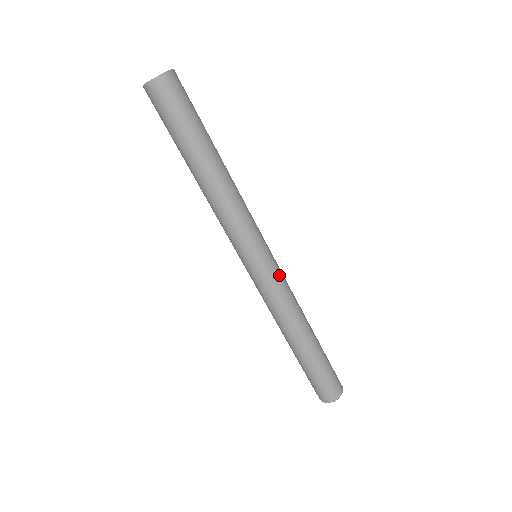
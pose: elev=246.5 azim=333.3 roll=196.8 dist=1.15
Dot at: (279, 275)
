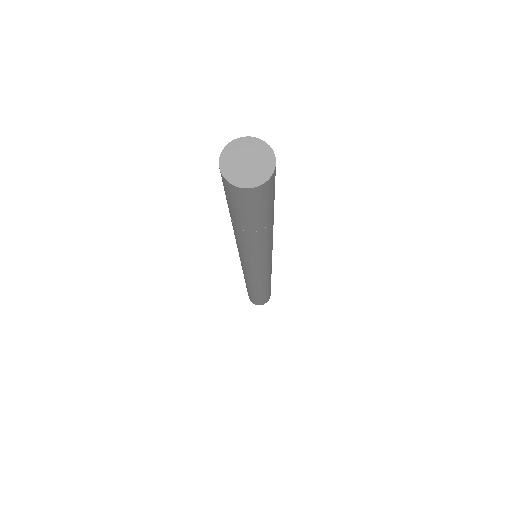
Dot at: (265, 275)
